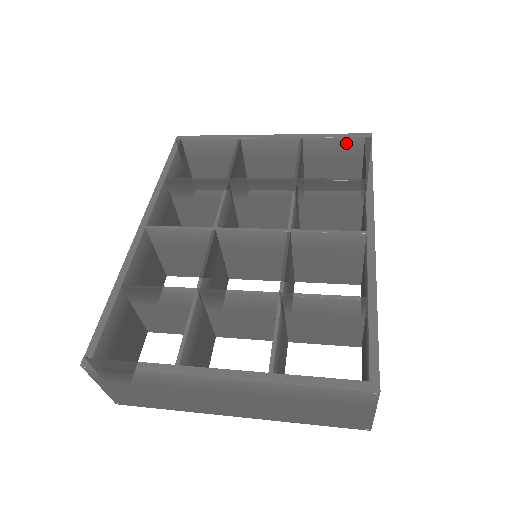
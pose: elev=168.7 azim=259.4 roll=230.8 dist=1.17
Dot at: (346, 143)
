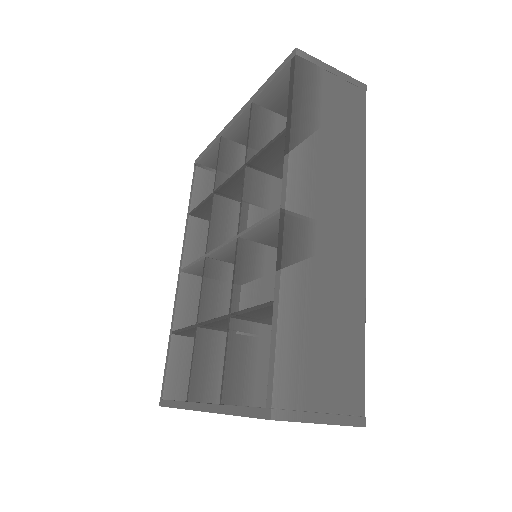
Dot at: (285, 76)
